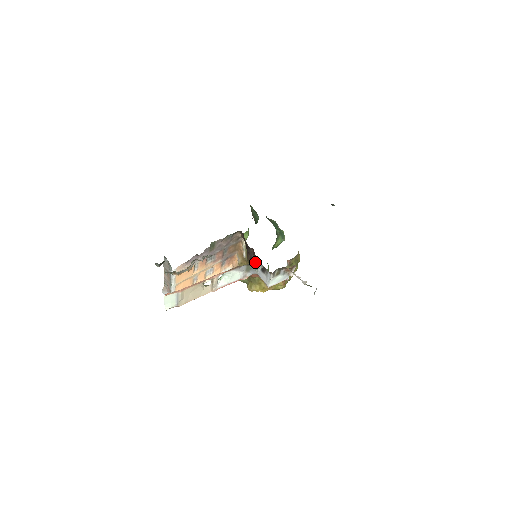
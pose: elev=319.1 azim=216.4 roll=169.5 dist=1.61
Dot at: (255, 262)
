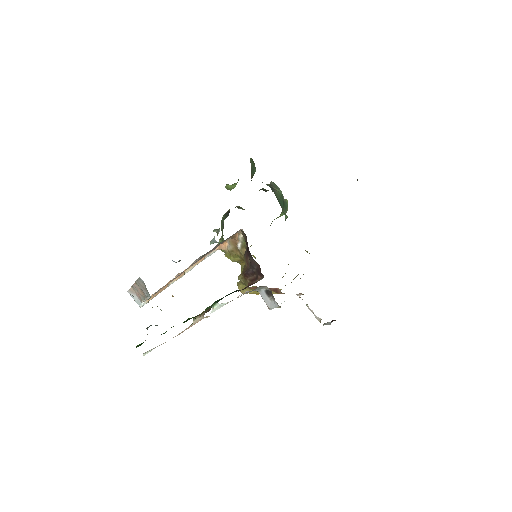
Dot at: occluded
